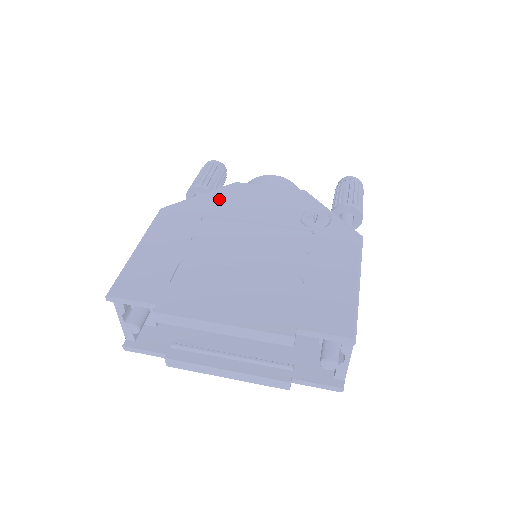
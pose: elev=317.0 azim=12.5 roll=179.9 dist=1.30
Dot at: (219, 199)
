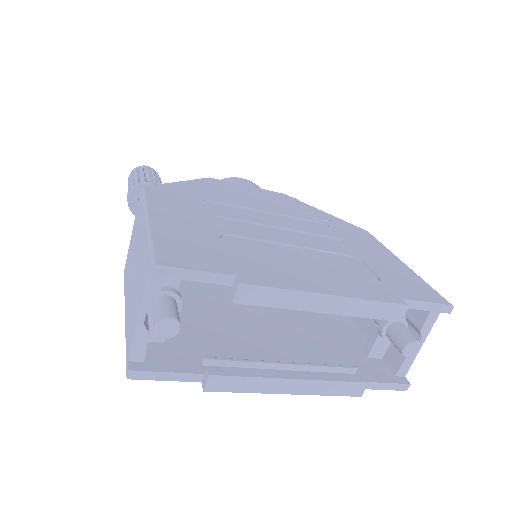
Dot at: (206, 188)
